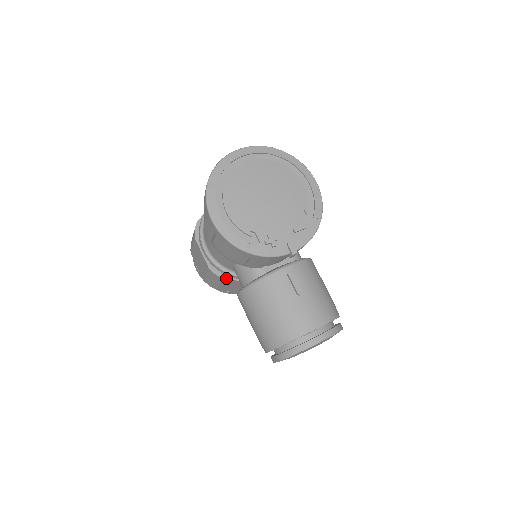
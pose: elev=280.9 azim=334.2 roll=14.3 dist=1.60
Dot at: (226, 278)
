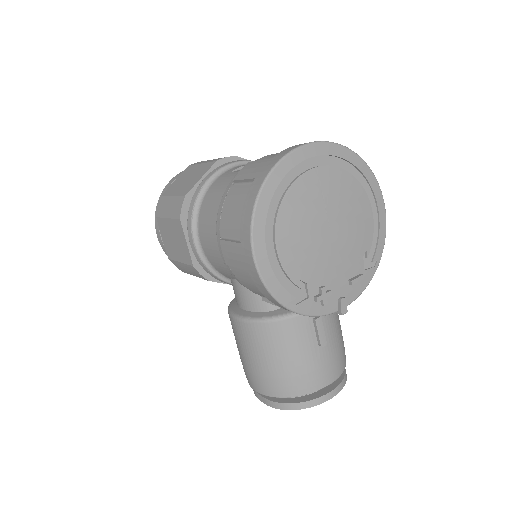
Dot at: (213, 280)
